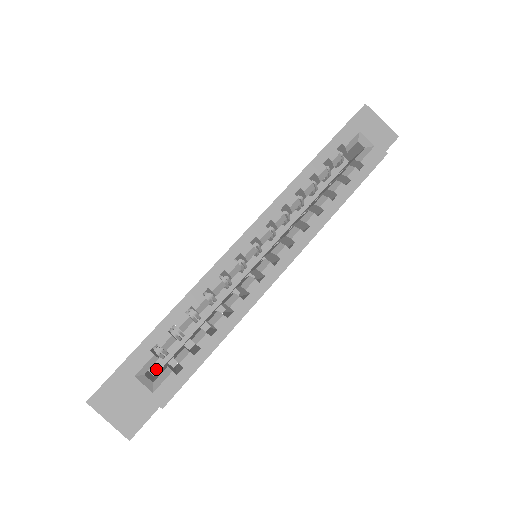
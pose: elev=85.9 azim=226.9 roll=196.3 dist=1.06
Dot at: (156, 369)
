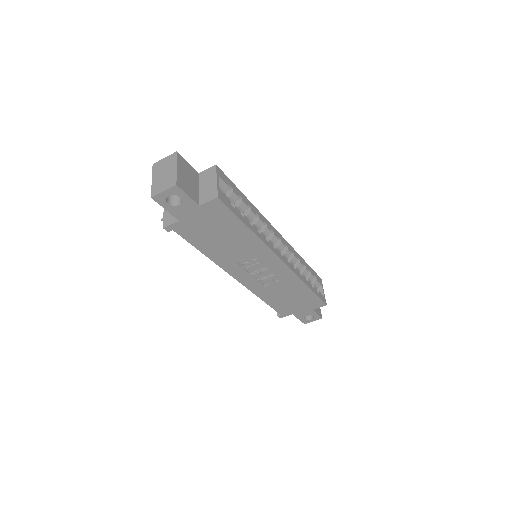
Dot at: occluded
